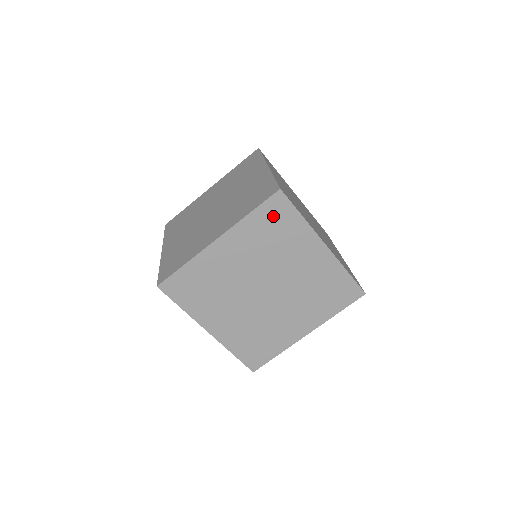
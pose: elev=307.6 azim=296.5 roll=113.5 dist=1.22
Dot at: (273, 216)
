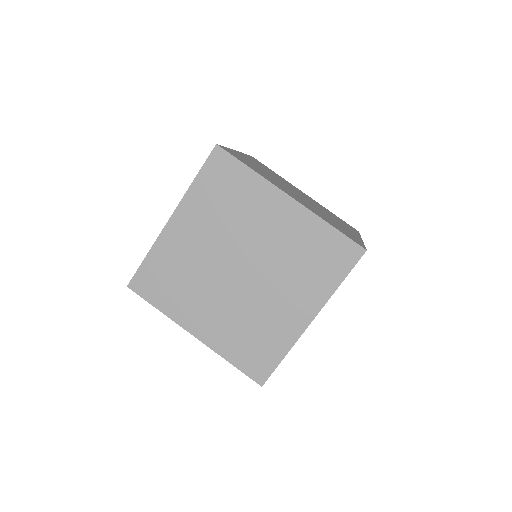
Dot at: (219, 177)
